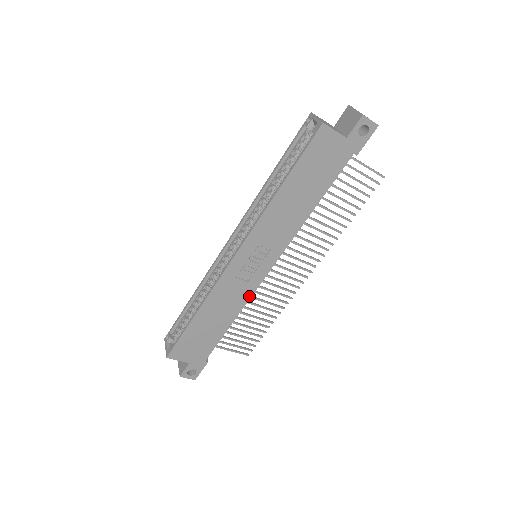
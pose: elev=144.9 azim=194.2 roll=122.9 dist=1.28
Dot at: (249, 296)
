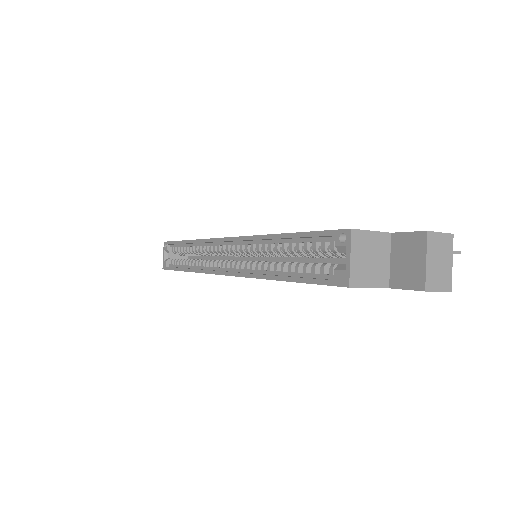
Dot at: occluded
